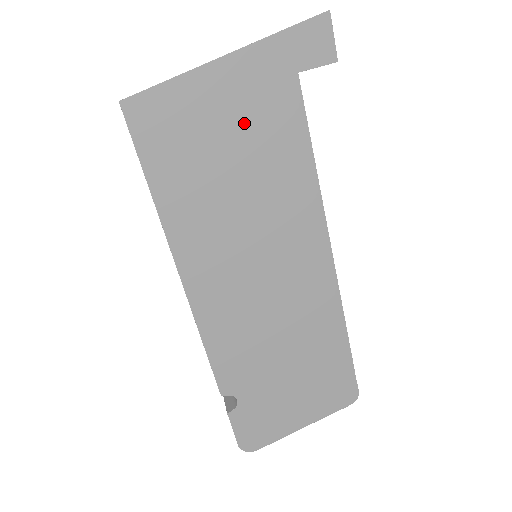
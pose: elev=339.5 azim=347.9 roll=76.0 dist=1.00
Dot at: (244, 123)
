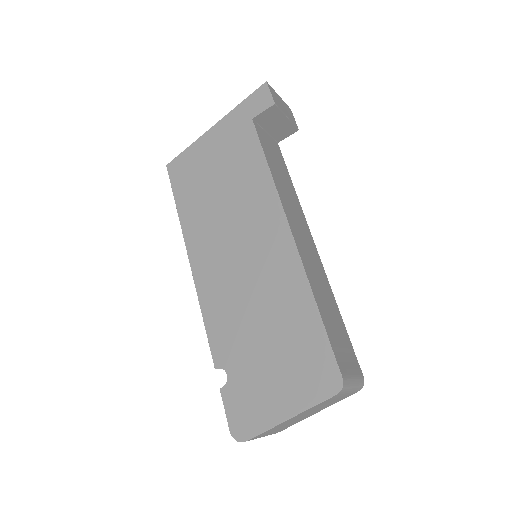
Dot at: (224, 156)
